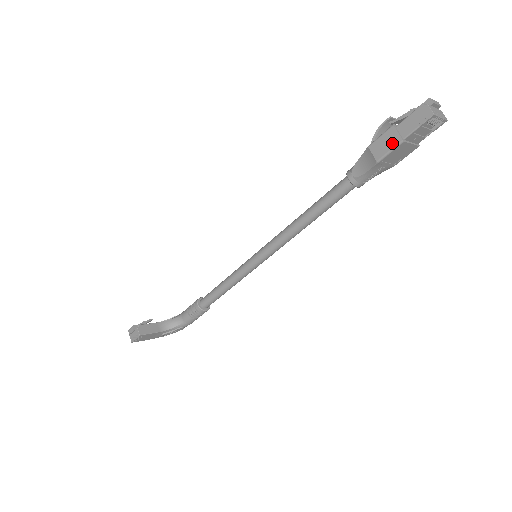
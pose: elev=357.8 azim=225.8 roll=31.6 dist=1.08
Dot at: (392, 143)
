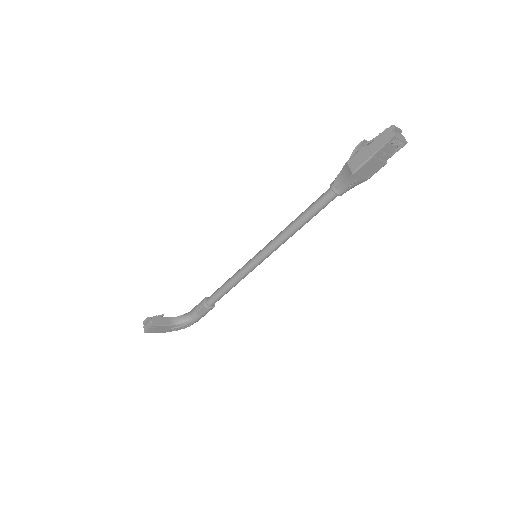
Dot at: (364, 158)
